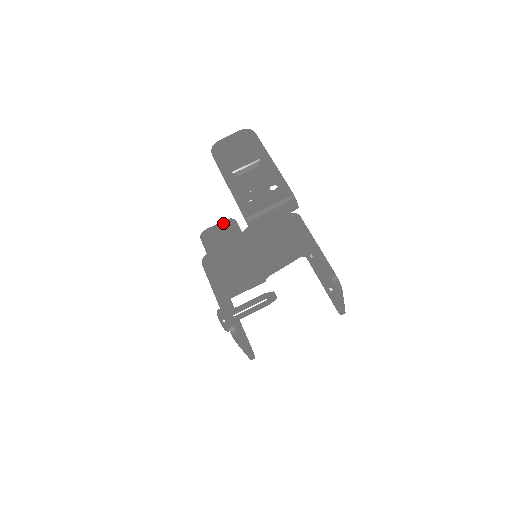
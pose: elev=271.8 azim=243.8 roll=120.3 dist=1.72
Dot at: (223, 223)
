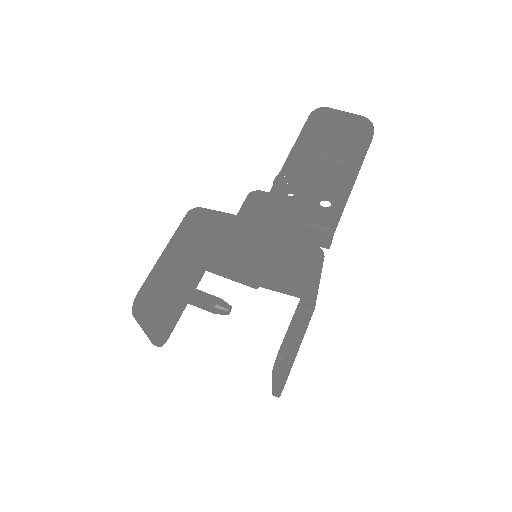
Dot at: occluded
